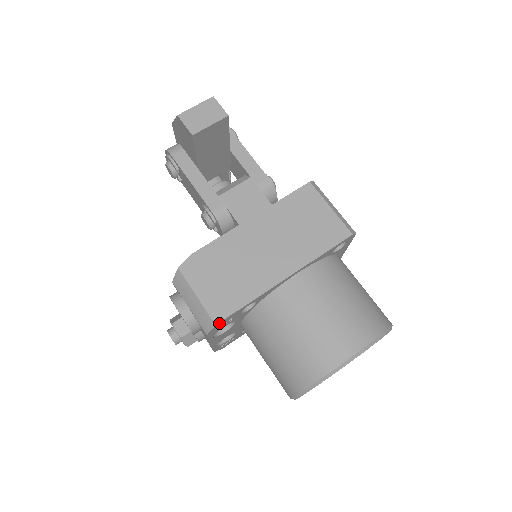
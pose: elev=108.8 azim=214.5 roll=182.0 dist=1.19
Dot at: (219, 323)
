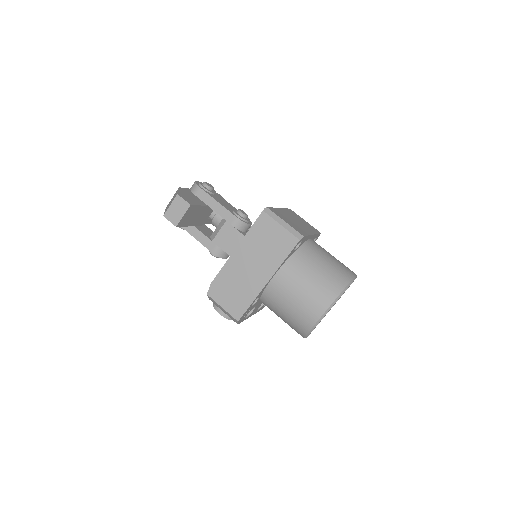
Dot at: (240, 319)
